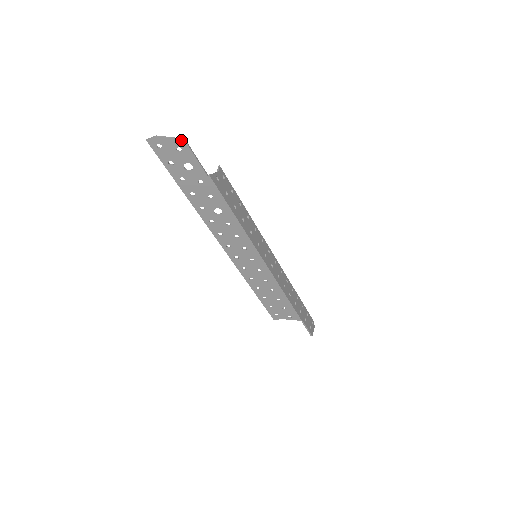
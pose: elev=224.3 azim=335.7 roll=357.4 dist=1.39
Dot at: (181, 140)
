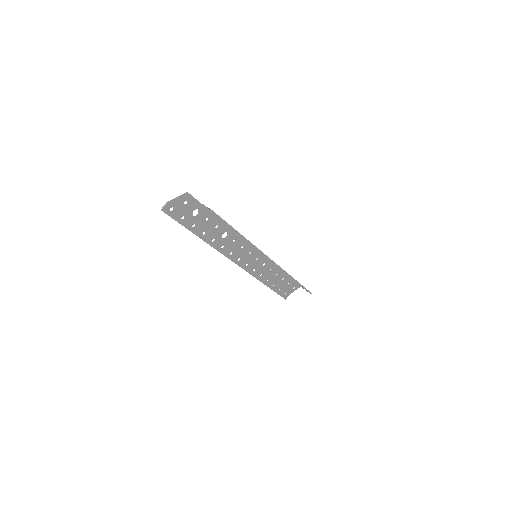
Dot at: (186, 194)
